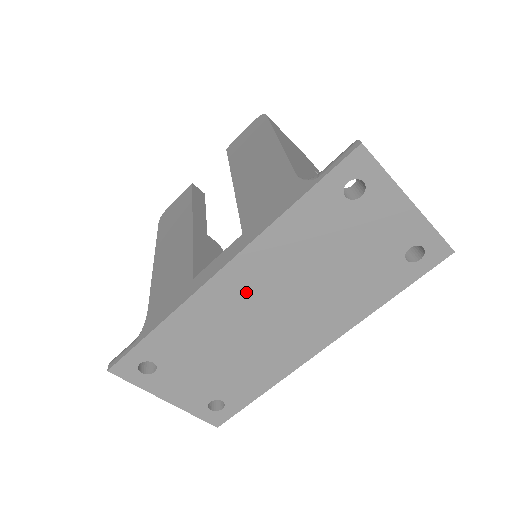
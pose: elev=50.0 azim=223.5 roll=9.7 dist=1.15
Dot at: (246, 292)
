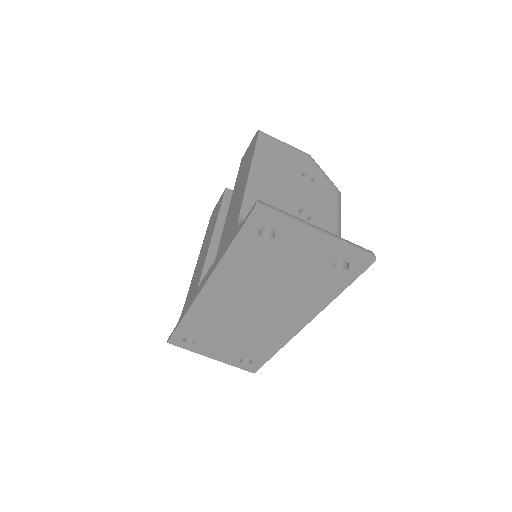
Dot at: (227, 298)
